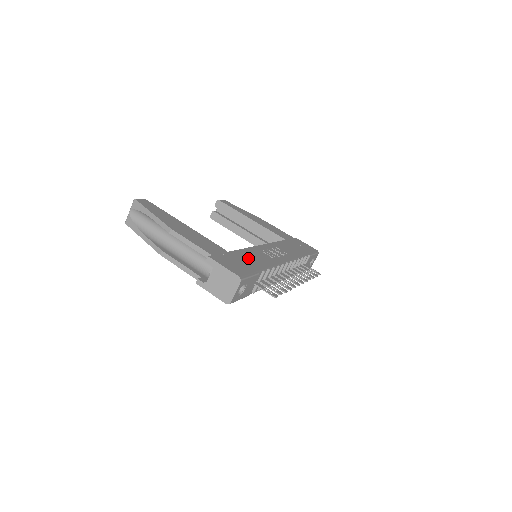
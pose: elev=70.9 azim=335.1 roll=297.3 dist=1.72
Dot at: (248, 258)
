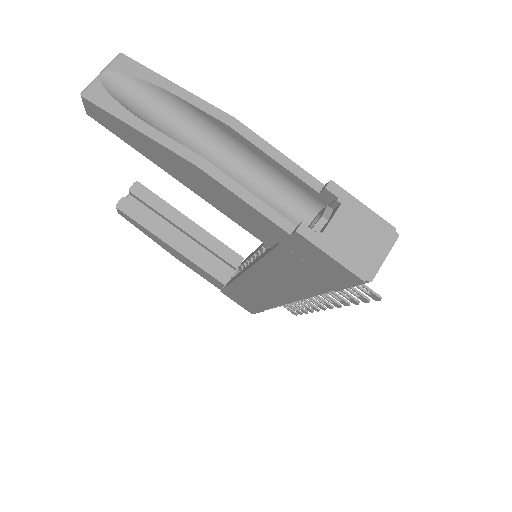
Dot at: occluded
